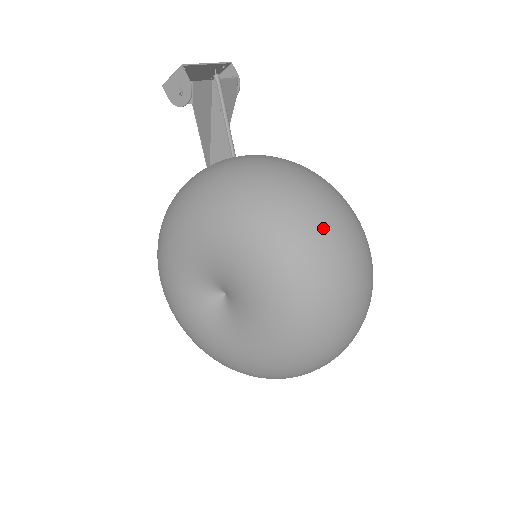
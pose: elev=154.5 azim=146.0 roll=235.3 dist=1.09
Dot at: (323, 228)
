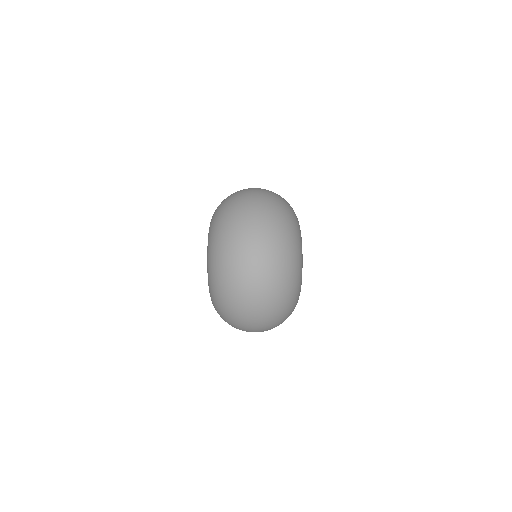
Dot at: occluded
